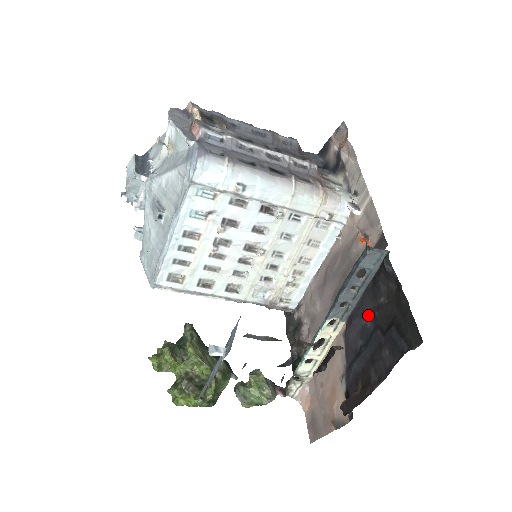
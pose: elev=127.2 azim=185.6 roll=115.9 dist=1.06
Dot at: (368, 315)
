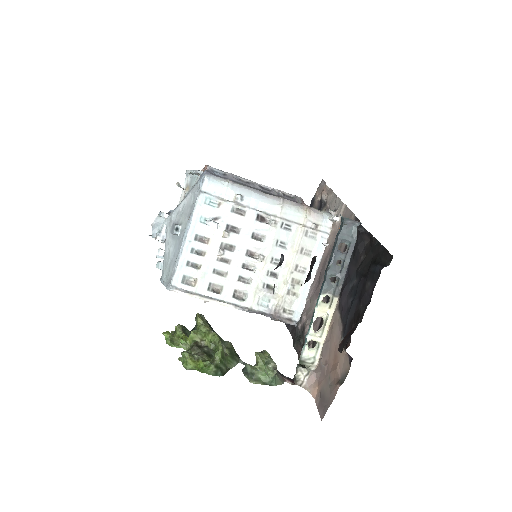
Dot at: (354, 277)
